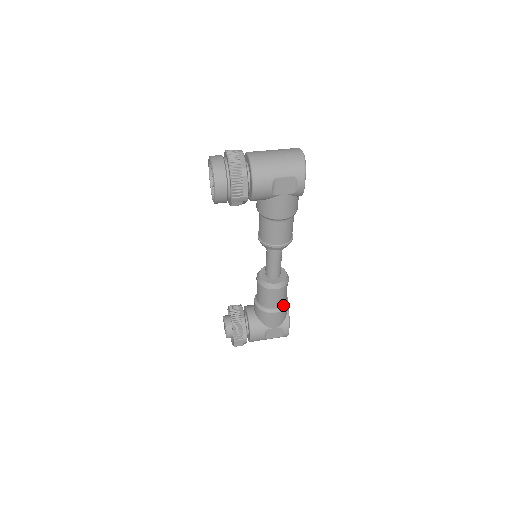
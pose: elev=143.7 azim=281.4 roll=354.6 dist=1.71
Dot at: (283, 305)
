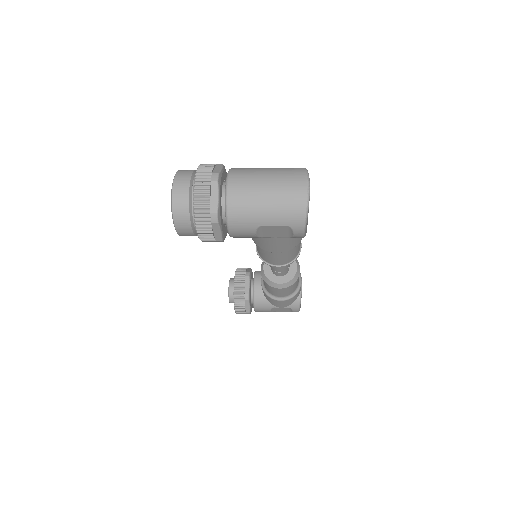
Dot at: (292, 293)
